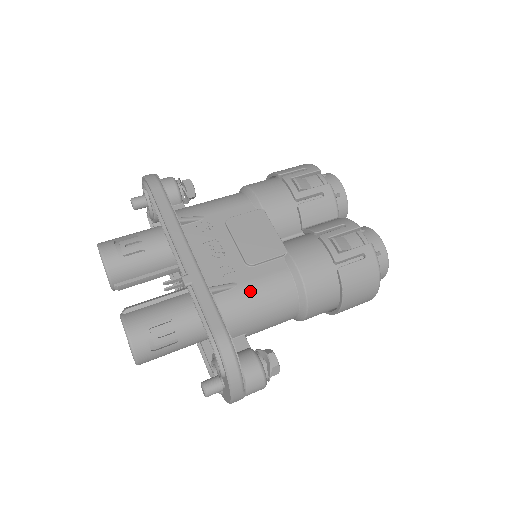
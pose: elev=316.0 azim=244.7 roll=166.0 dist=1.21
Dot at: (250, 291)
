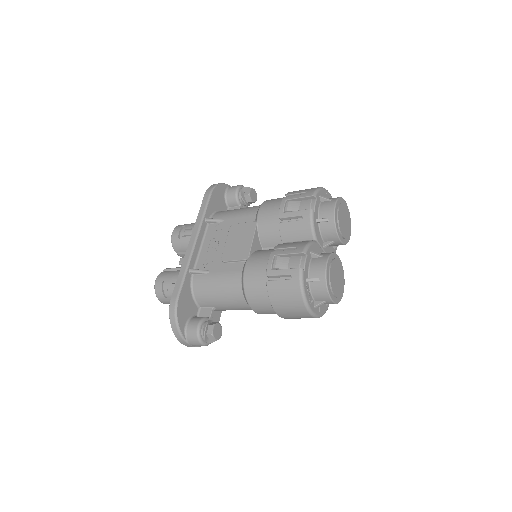
Dot at: (213, 279)
